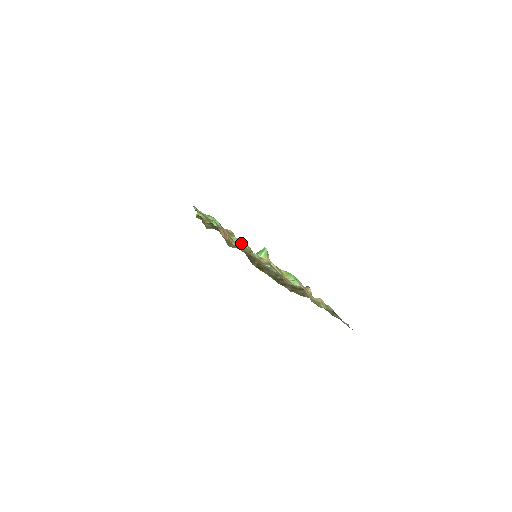
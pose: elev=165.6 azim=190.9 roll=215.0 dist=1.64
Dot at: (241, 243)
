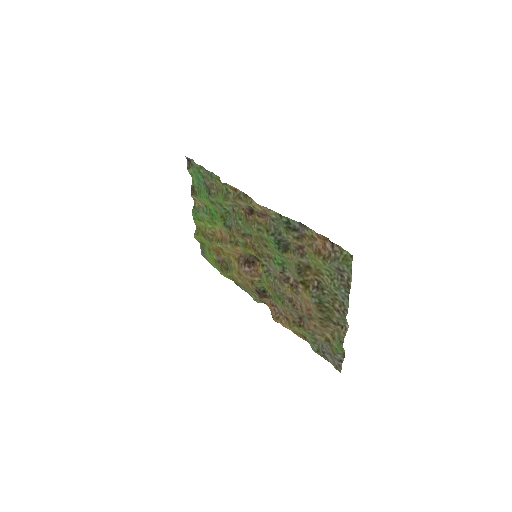
Dot at: occluded
